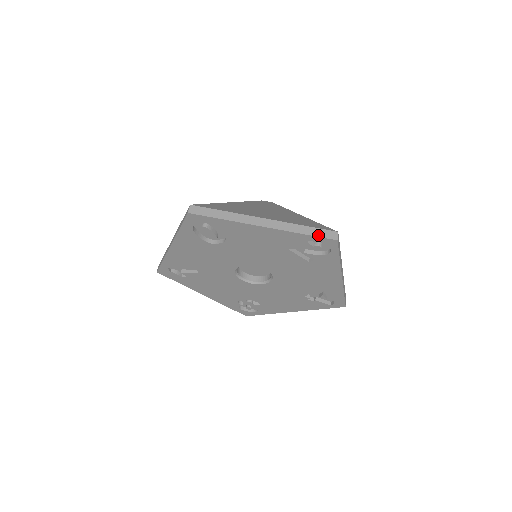
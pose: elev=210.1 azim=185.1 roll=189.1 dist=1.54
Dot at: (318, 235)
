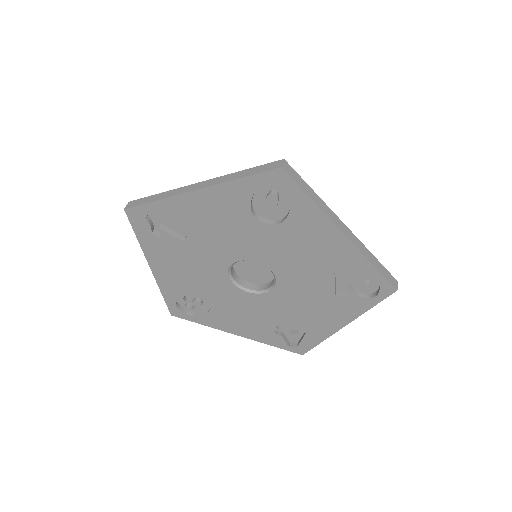
Dot at: (385, 275)
